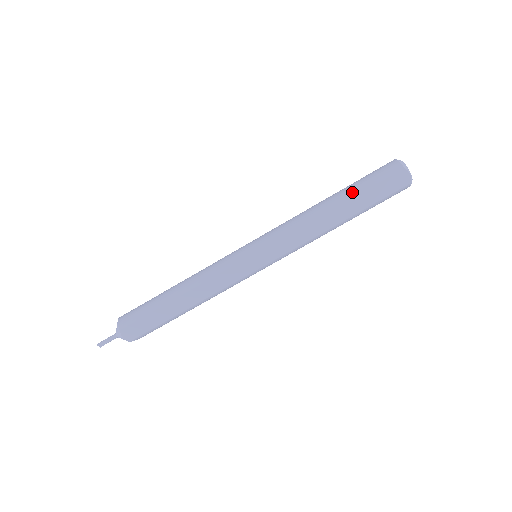
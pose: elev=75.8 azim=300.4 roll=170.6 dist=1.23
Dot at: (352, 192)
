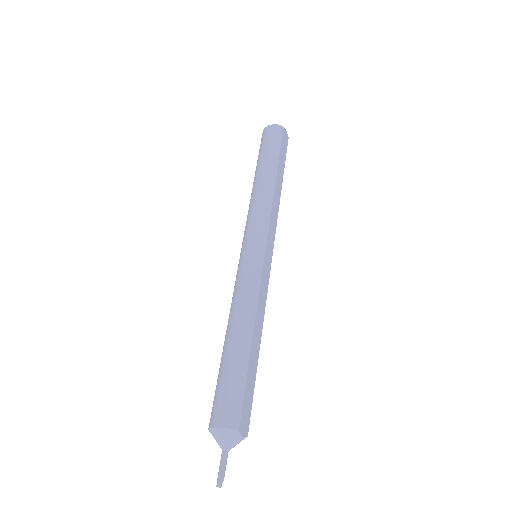
Dot at: (274, 159)
